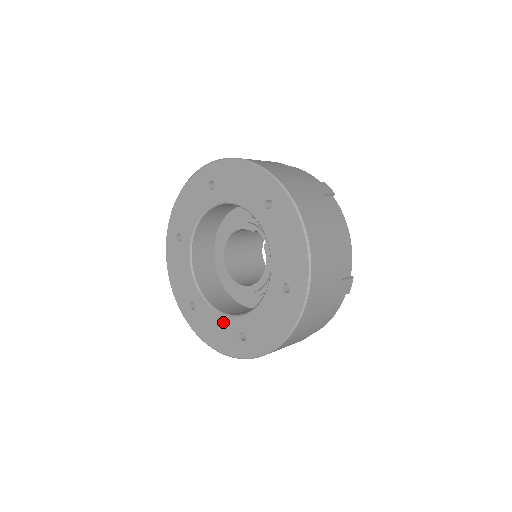
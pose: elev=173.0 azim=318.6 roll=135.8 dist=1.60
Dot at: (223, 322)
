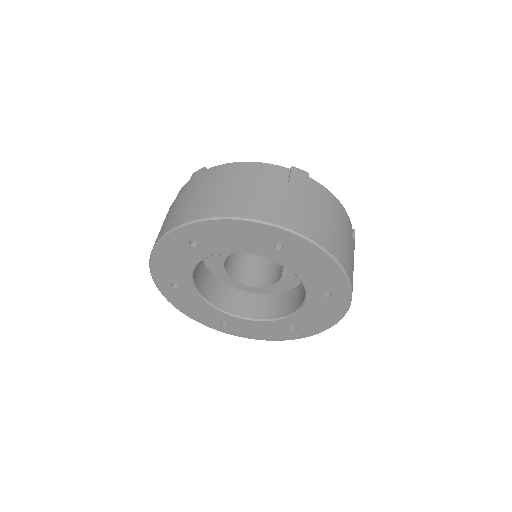
Dot at: (209, 310)
